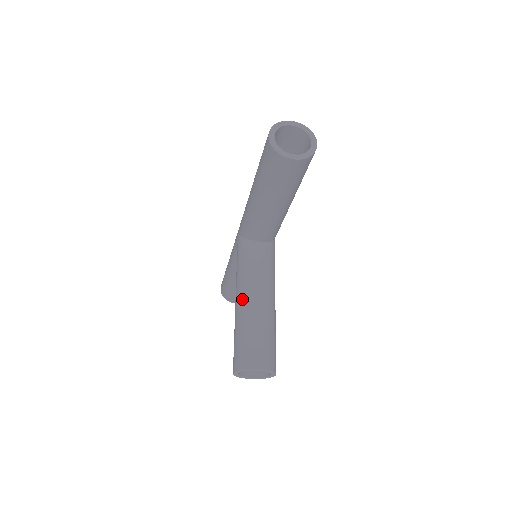
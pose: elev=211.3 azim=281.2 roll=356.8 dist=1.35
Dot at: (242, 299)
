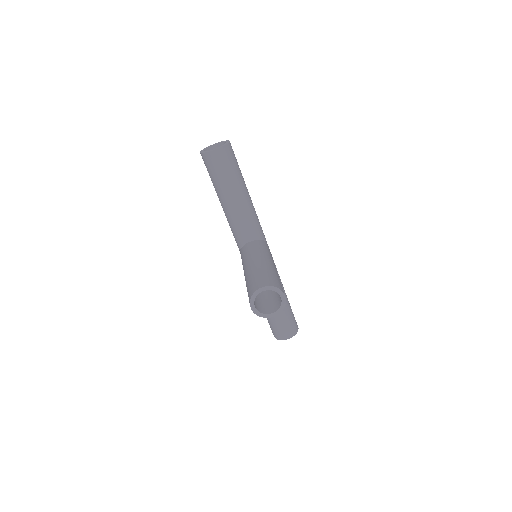
Dot at: (245, 270)
